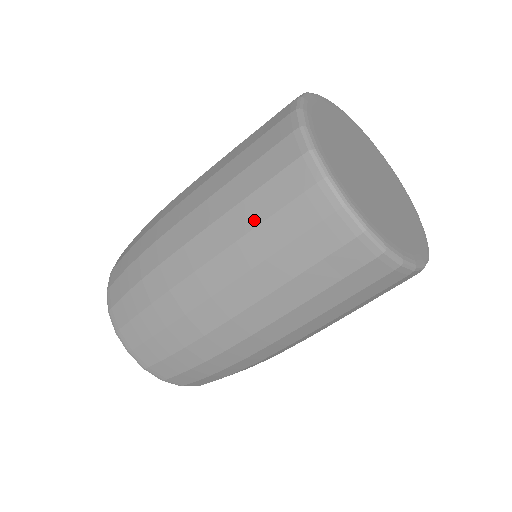
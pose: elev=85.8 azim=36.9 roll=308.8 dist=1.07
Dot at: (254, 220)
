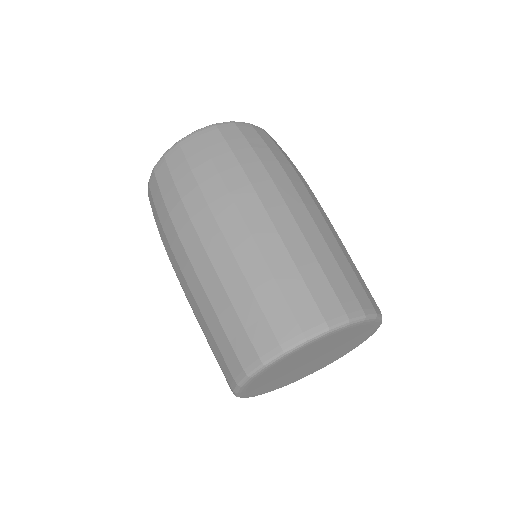
Dot at: (211, 327)
